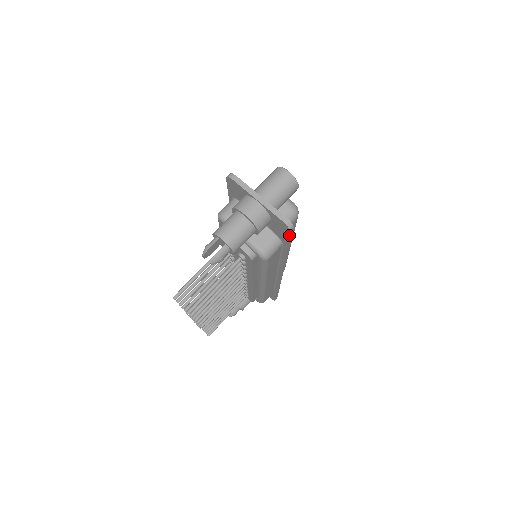
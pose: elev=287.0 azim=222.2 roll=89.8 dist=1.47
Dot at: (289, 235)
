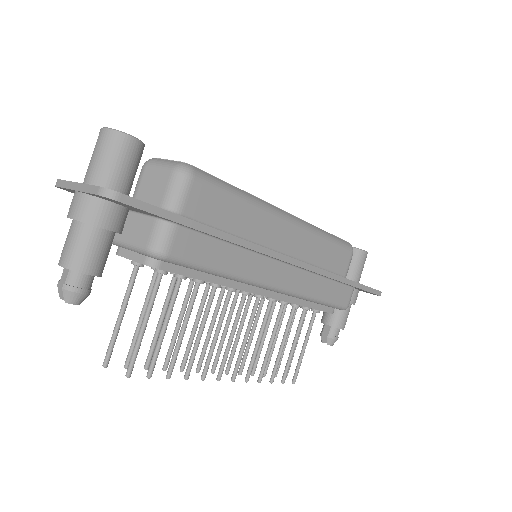
Dot at: (132, 207)
